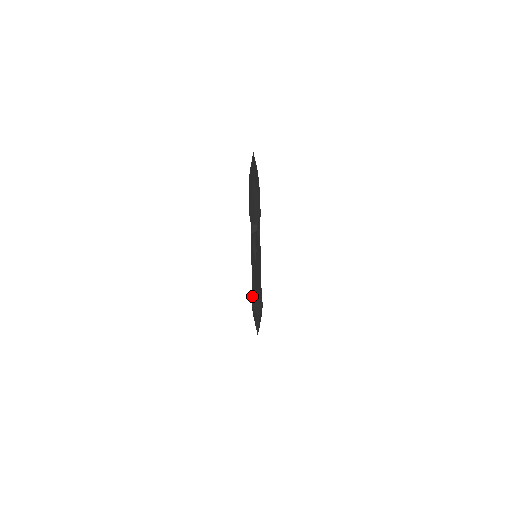
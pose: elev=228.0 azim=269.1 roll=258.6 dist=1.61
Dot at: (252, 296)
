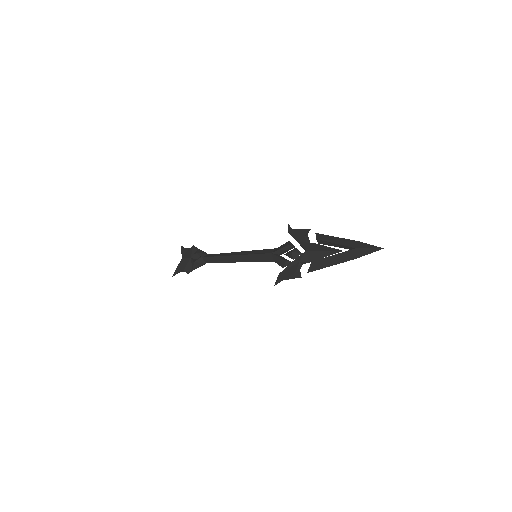
Dot at: (203, 257)
